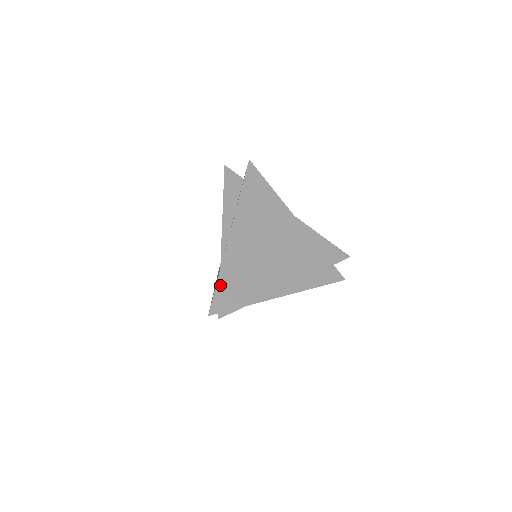
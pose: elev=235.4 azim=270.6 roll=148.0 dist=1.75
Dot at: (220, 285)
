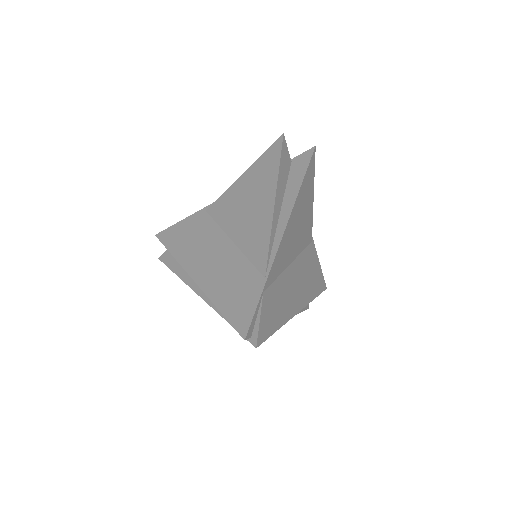
Dot at: (263, 300)
